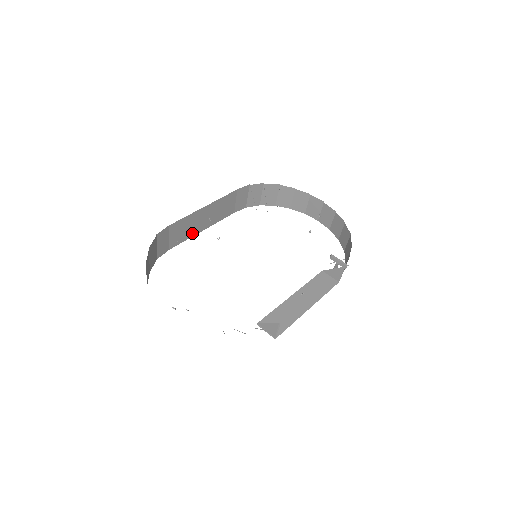
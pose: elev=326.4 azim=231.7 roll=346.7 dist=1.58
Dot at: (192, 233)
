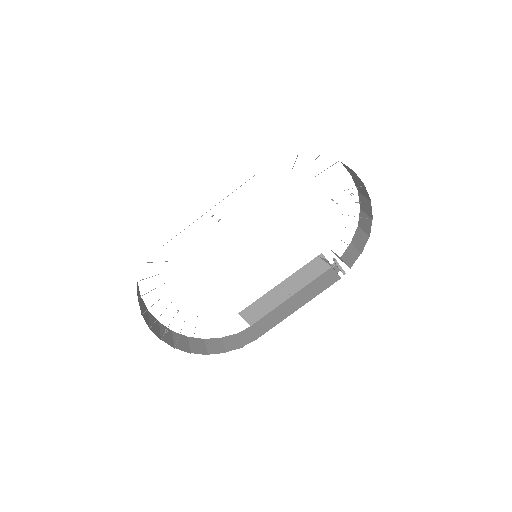
Dot at: occluded
